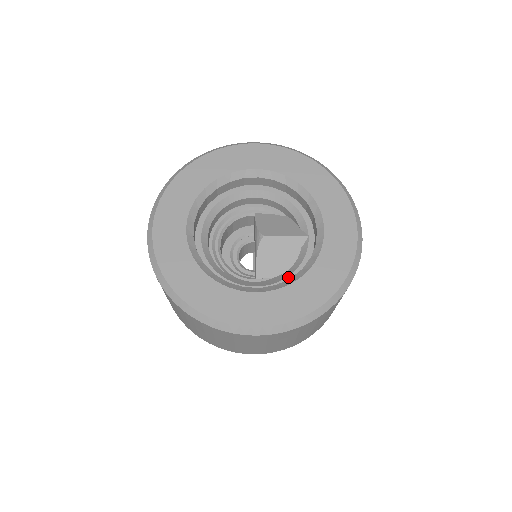
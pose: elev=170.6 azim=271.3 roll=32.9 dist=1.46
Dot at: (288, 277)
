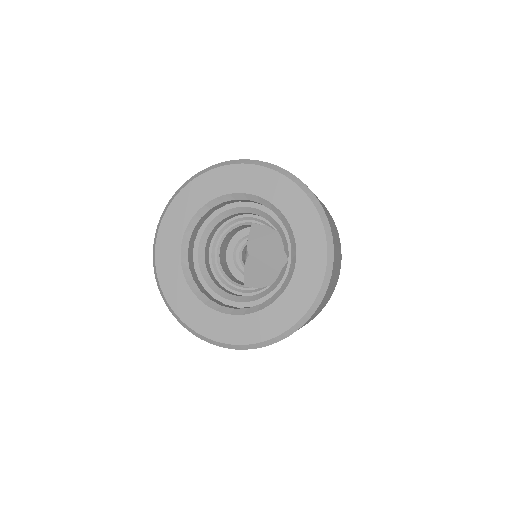
Dot at: (264, 297)
